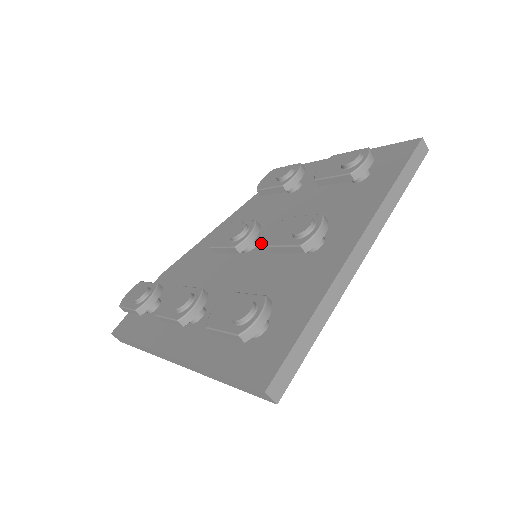
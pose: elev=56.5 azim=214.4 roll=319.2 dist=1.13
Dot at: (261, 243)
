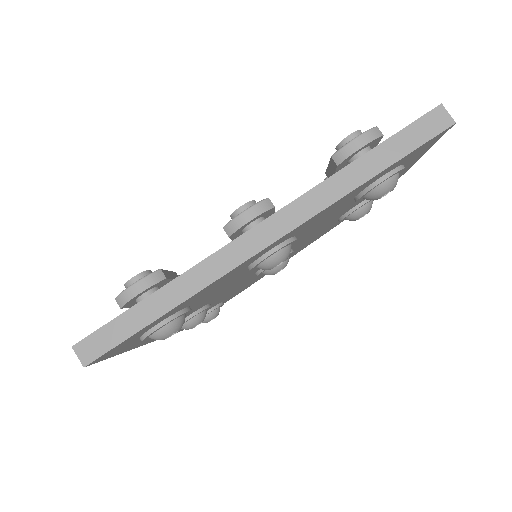
Dot at: occluded
